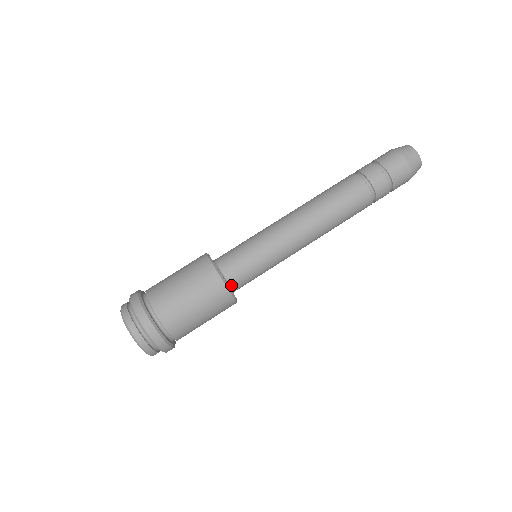
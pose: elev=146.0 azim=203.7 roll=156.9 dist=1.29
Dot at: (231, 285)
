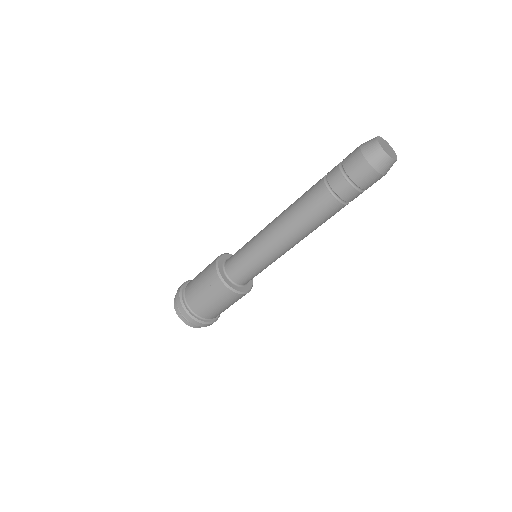
Dot at: (232, 280)
